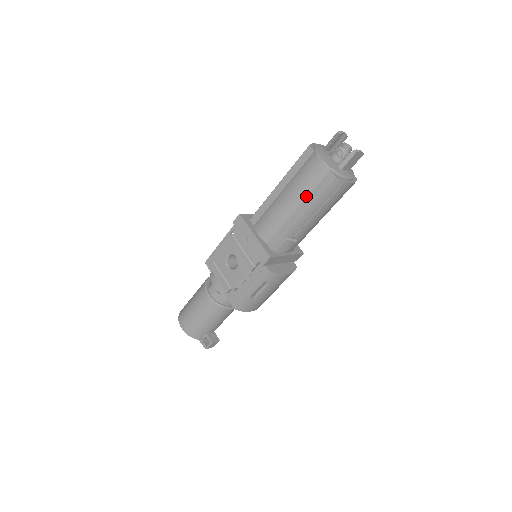
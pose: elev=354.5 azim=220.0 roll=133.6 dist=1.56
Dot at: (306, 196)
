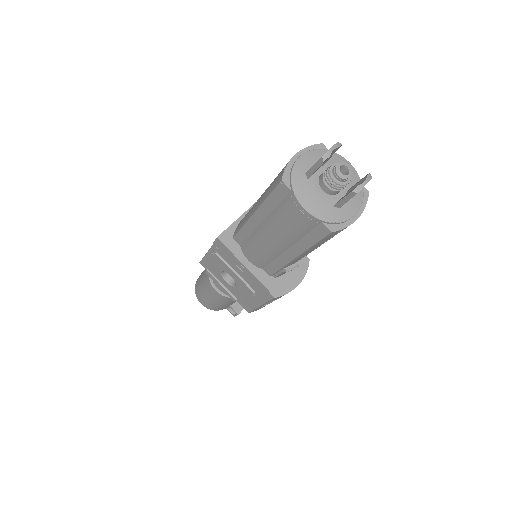
Dot at: (296, 240)
